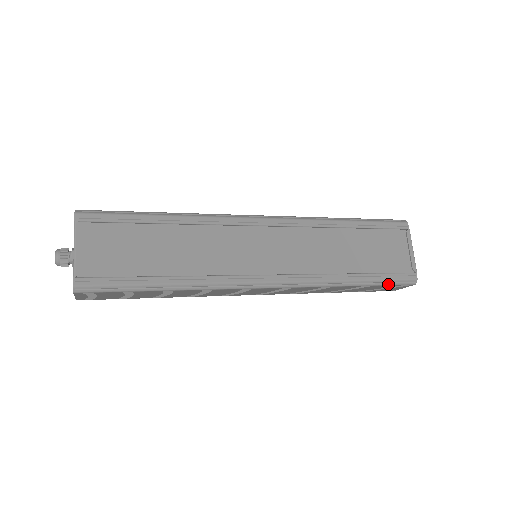
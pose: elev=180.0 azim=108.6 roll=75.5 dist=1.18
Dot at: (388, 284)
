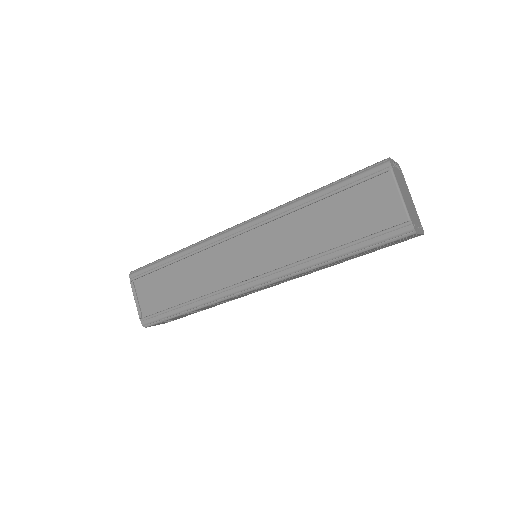
Dot at: (378, 245)
